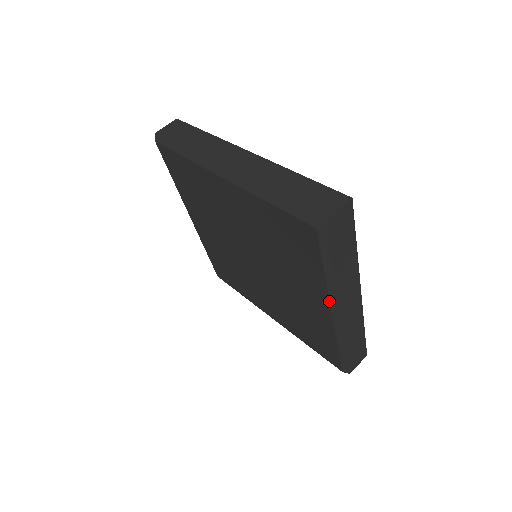
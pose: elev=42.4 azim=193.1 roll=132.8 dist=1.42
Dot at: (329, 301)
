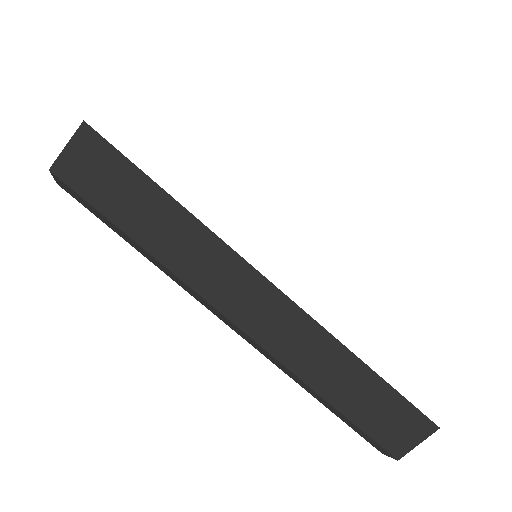
Dot at: occluded
